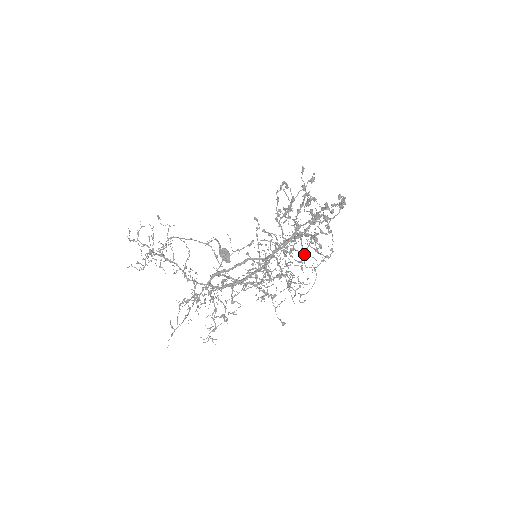
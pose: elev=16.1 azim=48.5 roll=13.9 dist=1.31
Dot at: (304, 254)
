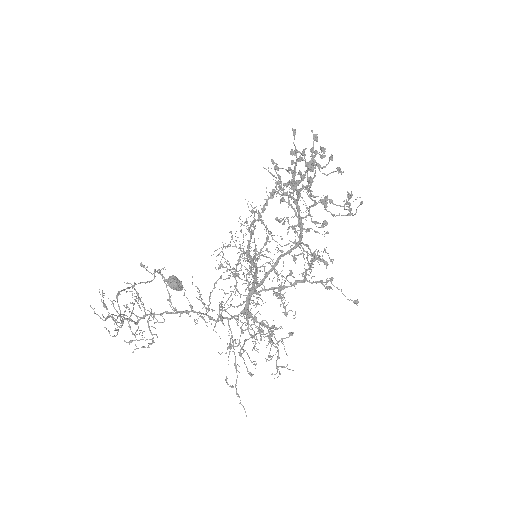
Dot at: (326, 223)
